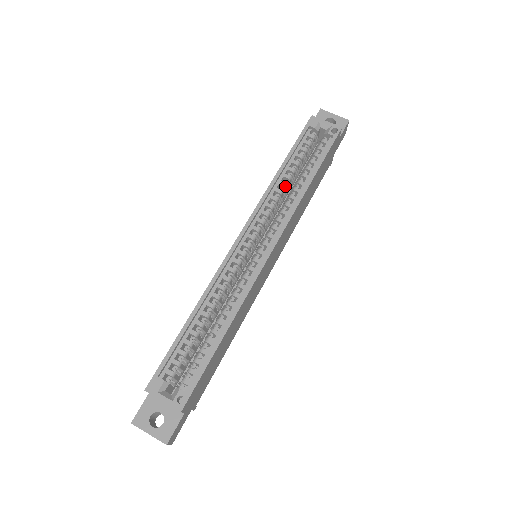
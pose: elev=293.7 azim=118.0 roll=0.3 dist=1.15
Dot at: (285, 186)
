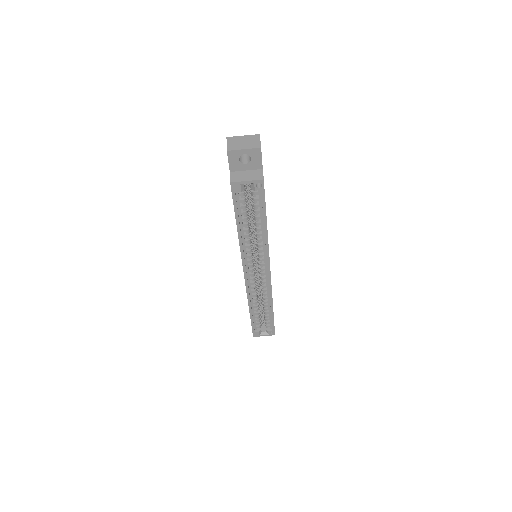
Dot at: (249, 236)
